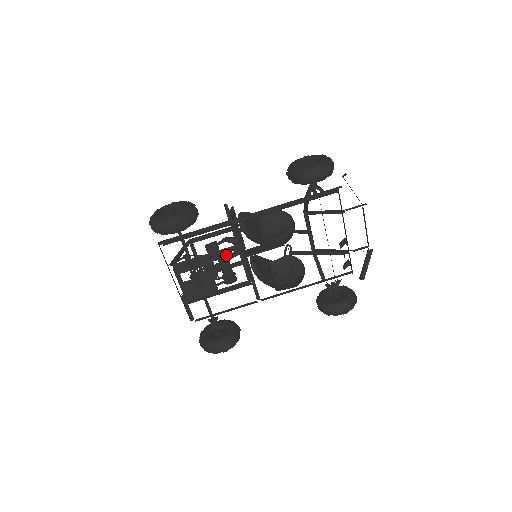
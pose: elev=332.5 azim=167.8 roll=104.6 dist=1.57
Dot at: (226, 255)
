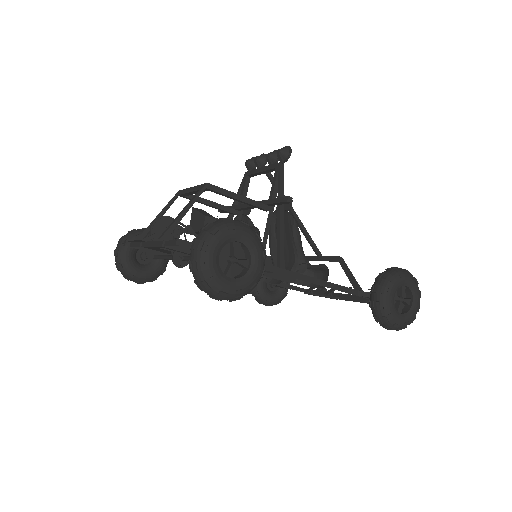
Dot at: occluded
